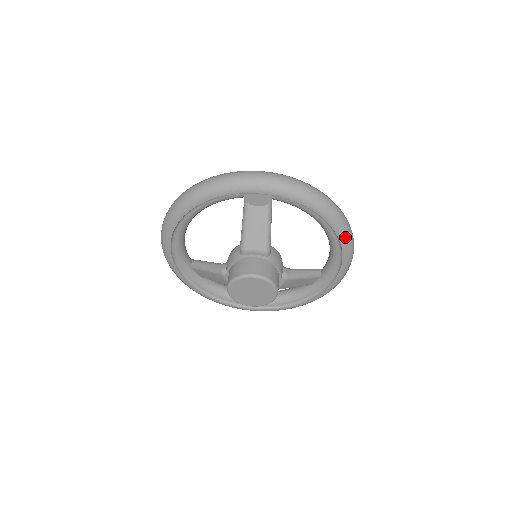
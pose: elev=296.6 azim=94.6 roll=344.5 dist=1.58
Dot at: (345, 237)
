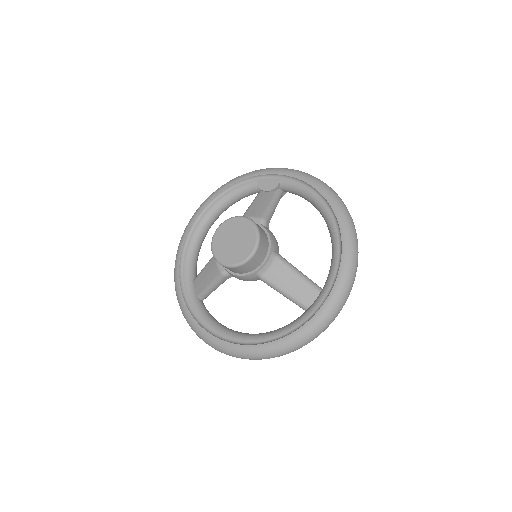
Dot at: (344, 219)
